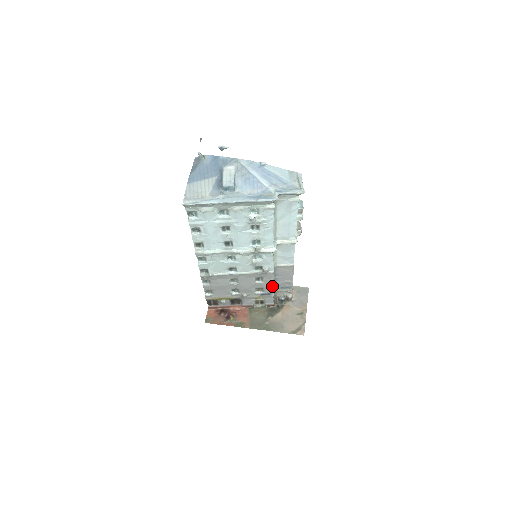
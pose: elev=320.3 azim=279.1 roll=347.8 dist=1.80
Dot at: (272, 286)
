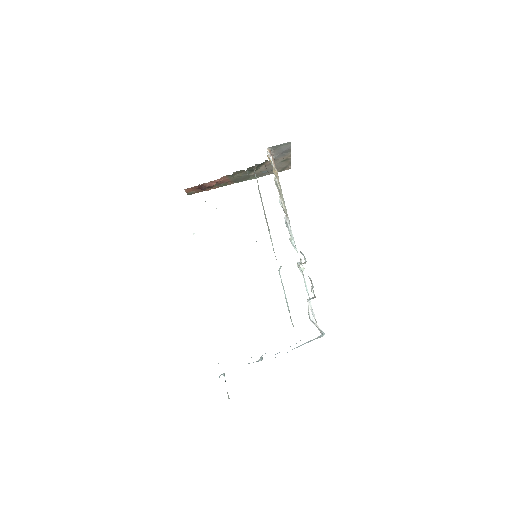
Dot at: occluded
